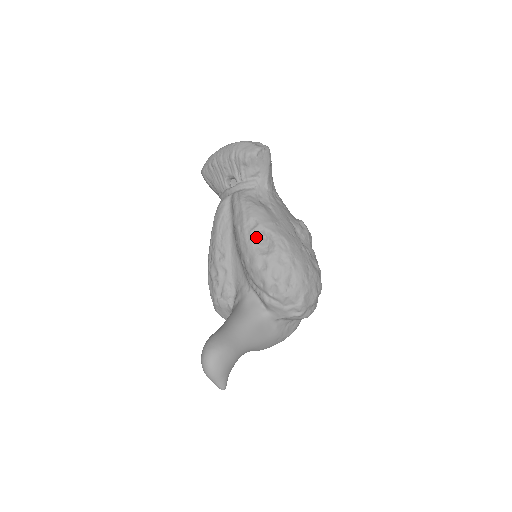
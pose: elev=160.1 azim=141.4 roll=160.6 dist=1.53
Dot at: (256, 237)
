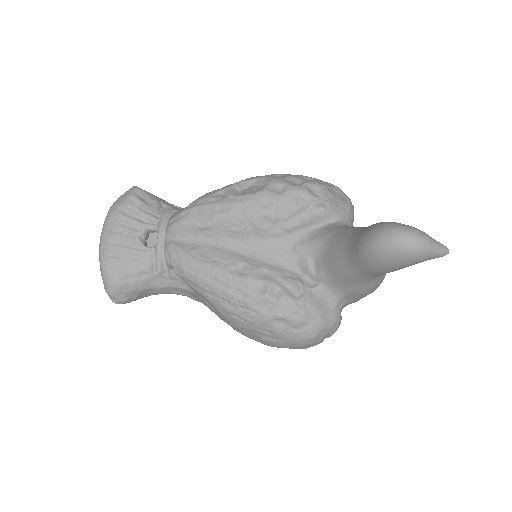
Dot at: (239, 193)
